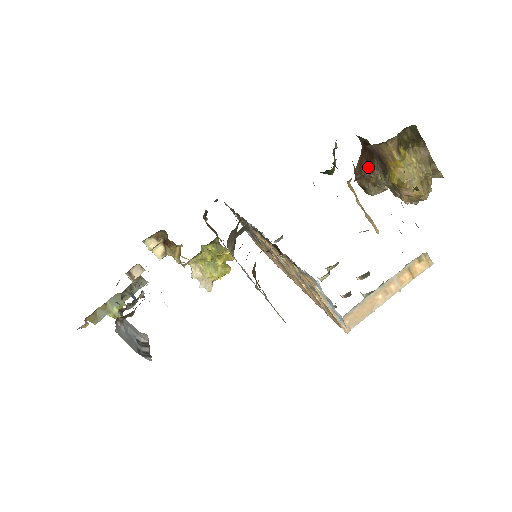
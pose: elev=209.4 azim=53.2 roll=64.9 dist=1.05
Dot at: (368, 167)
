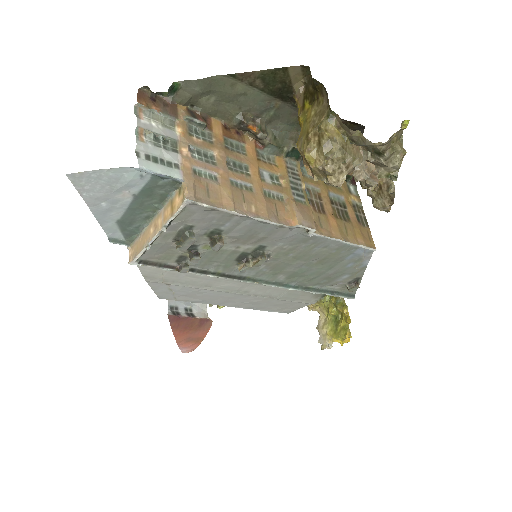
Dot at: occluded
